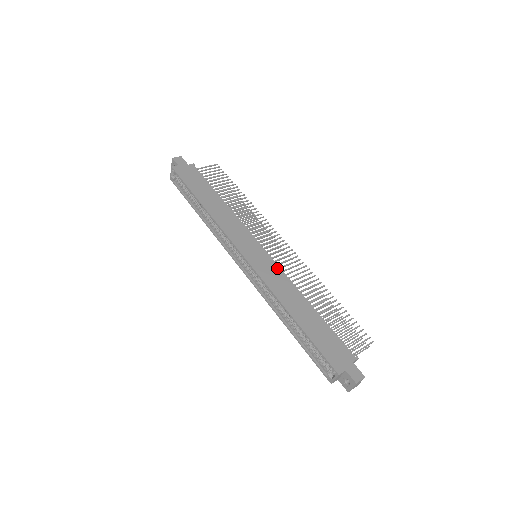
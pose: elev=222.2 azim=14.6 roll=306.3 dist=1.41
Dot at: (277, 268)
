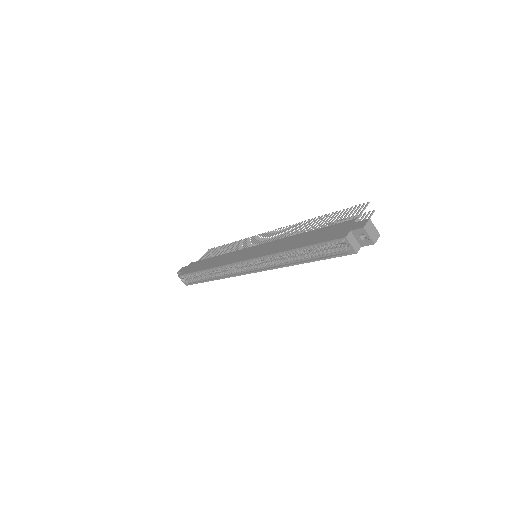
Dot at: (269, 243)
